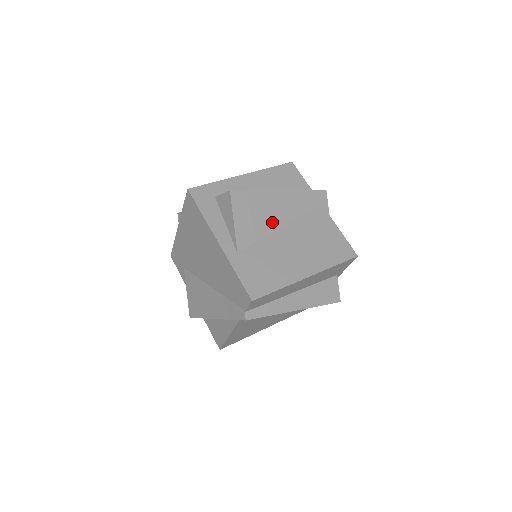
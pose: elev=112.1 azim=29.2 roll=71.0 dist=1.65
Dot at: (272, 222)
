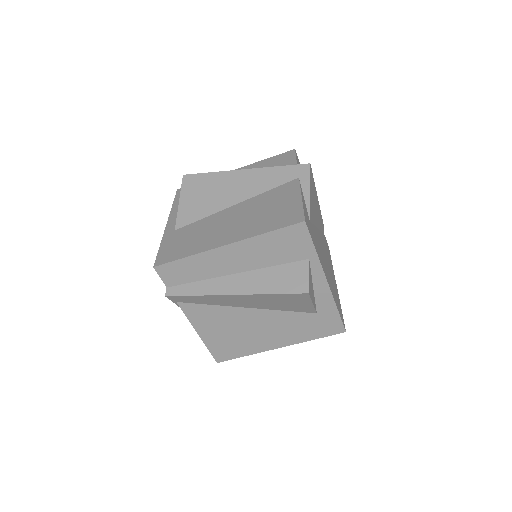
Dot at: (224, 200)
